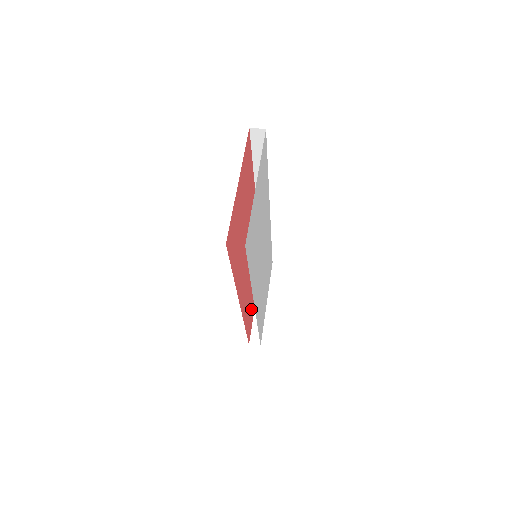
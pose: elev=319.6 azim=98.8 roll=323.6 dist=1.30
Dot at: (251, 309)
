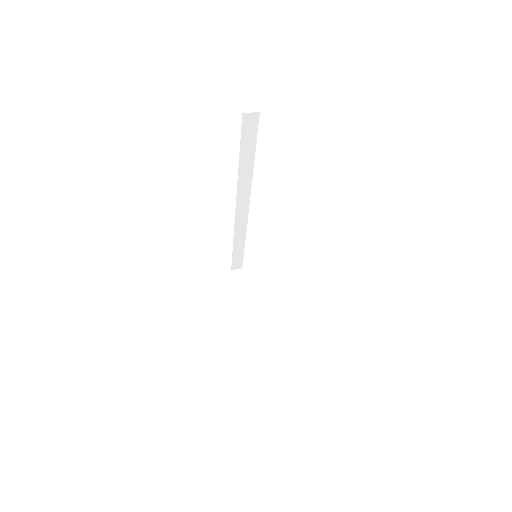
Dot at: occluded
